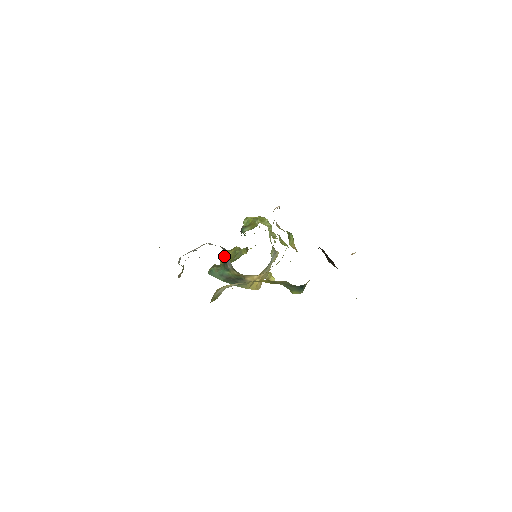
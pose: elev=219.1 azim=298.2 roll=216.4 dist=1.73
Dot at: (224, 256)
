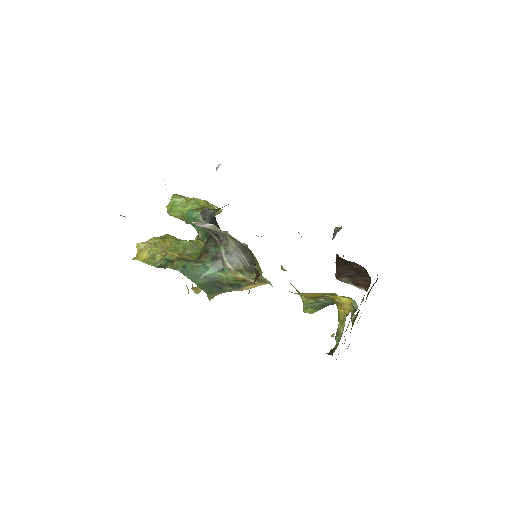
Dot at: (157, 245)
